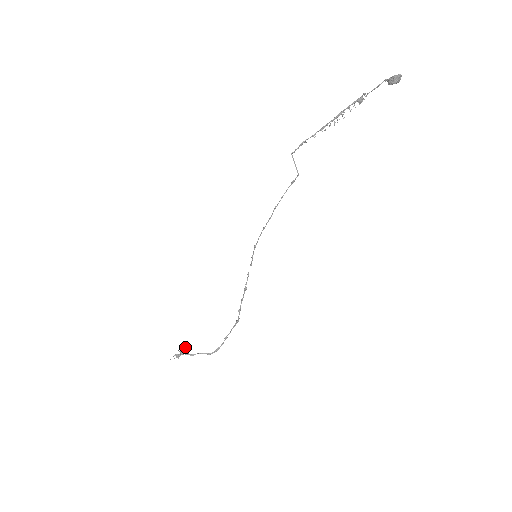
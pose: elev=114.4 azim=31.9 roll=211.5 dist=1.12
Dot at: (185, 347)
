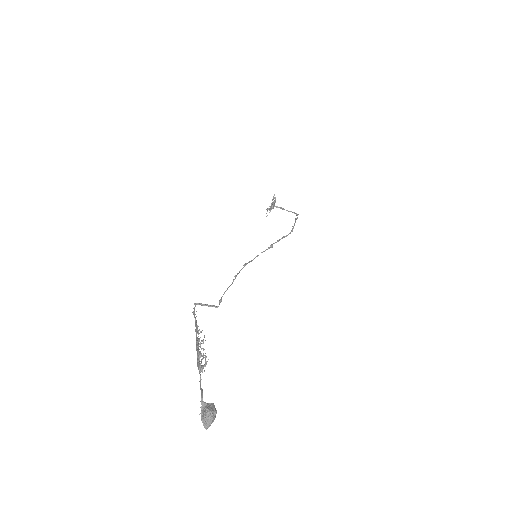
Dot at: occluded
